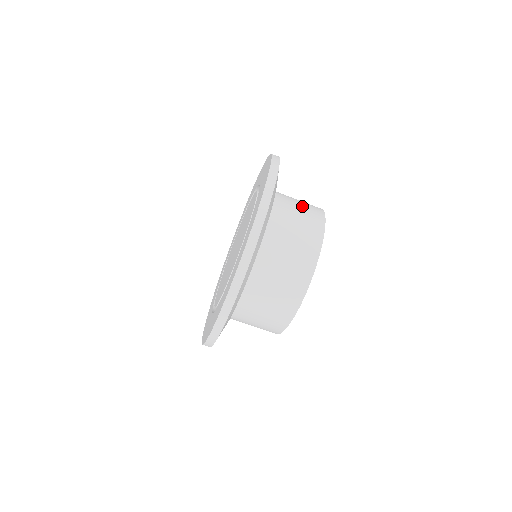
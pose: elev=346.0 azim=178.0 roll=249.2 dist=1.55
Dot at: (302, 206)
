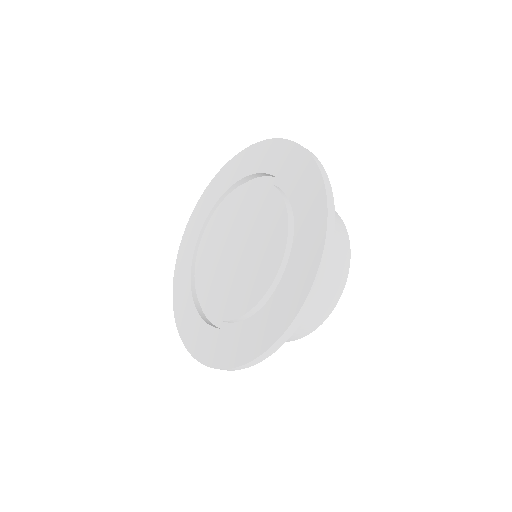
Dot at: occluded
